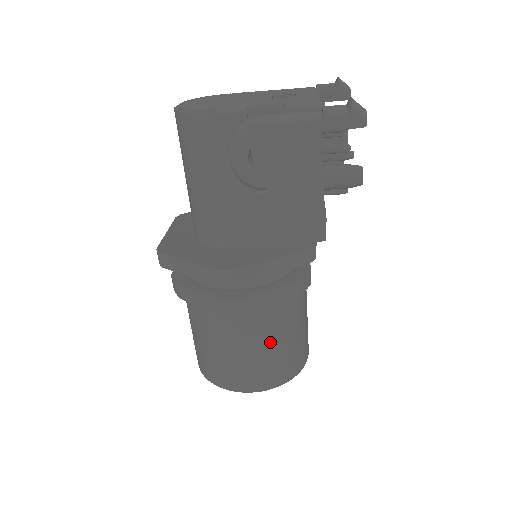
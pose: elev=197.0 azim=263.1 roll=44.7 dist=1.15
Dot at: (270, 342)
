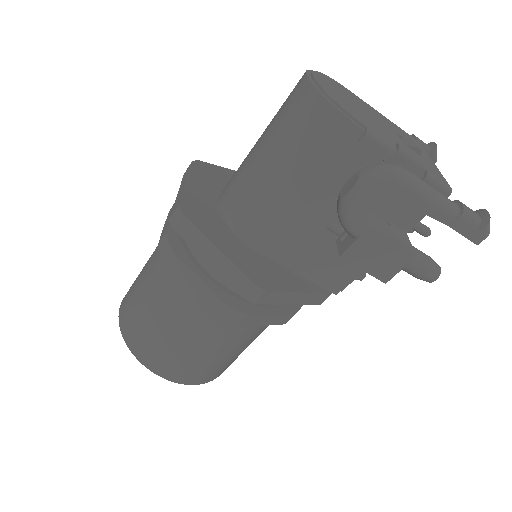
Dot at: (227, 350)
